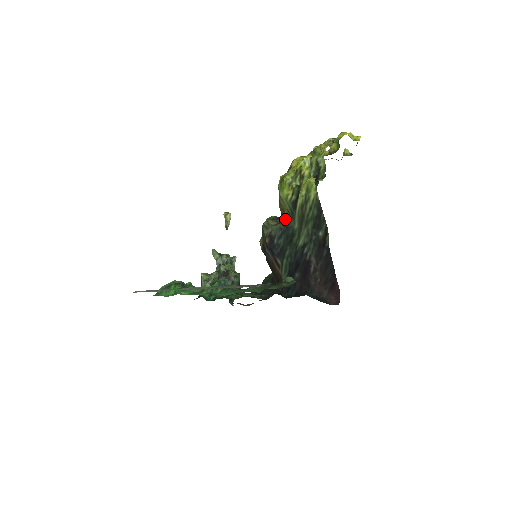
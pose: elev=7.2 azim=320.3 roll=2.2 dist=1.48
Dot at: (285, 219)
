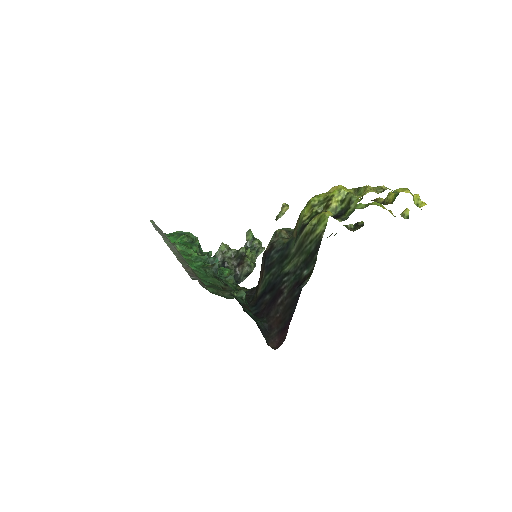
Dot at: (291, 237)
